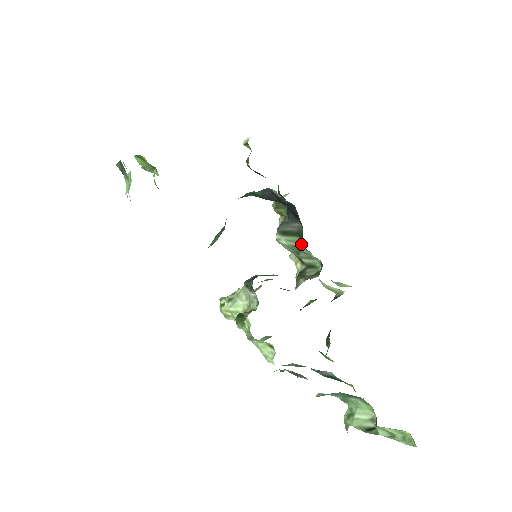
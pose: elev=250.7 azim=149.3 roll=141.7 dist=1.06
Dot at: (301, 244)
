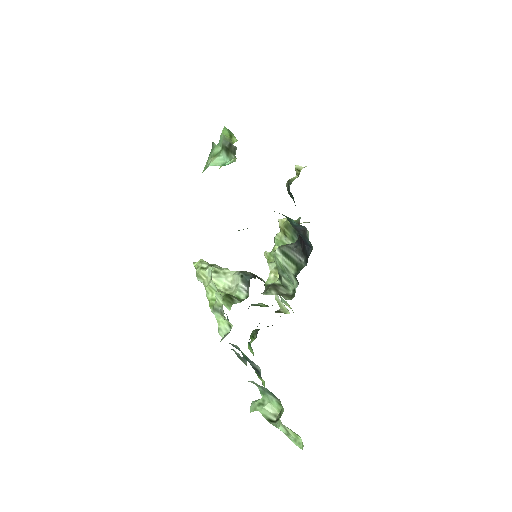
Dot at: (294, 272)
